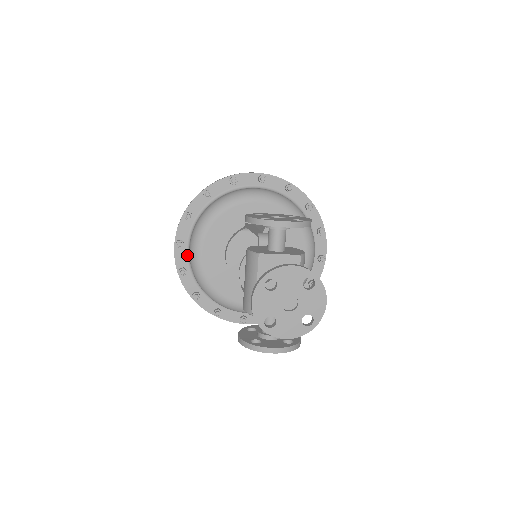
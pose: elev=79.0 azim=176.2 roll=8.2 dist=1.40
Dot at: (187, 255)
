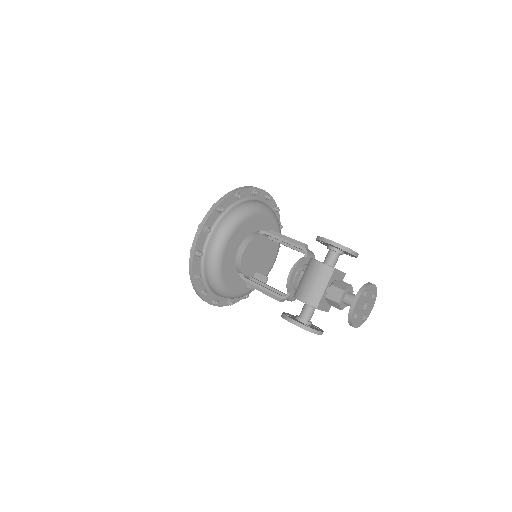
Dot at: (205, 240)
